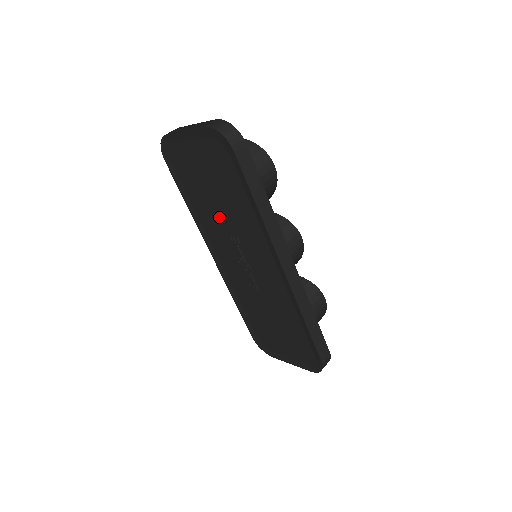
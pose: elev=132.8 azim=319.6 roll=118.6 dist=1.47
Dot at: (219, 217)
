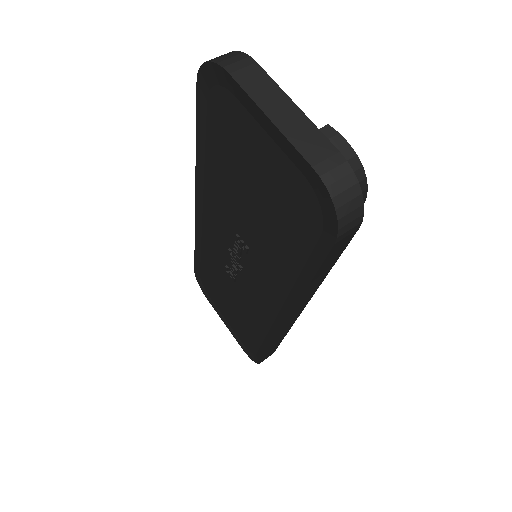
Dot at: (238, 212)
